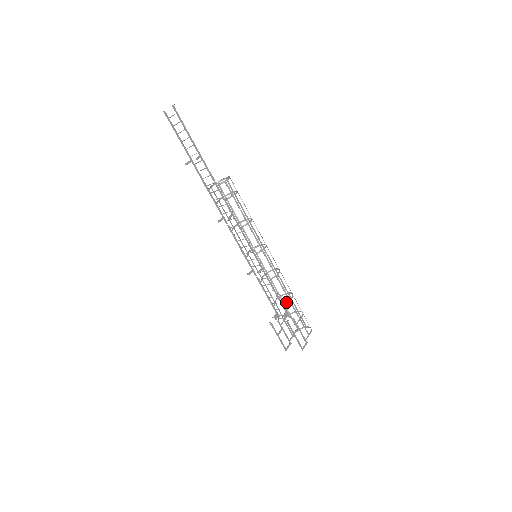
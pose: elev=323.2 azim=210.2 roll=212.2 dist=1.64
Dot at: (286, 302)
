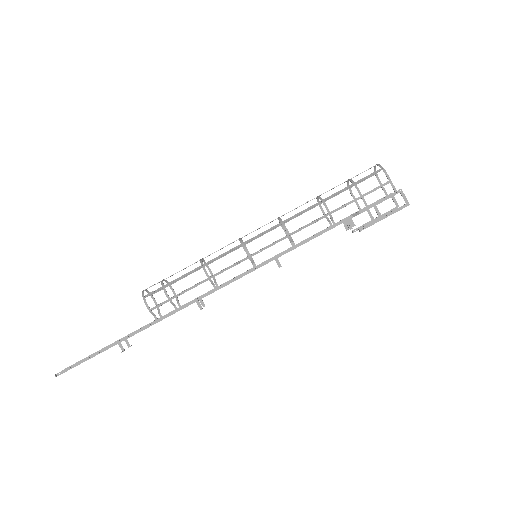
Dot at: (331, 219)
